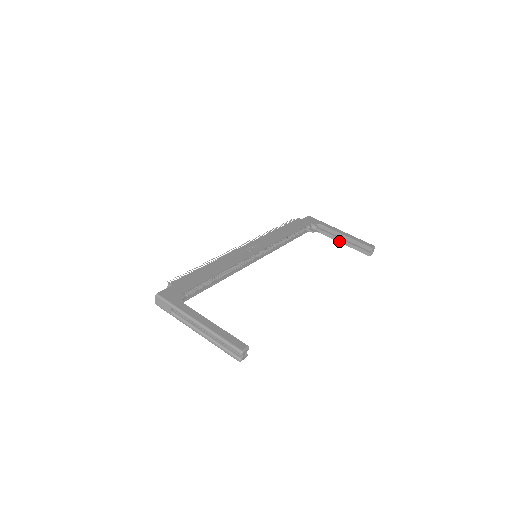
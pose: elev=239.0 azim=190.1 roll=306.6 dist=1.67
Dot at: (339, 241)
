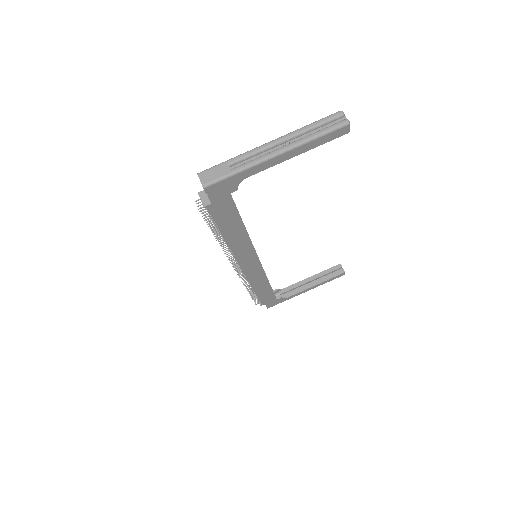
Dot at: (309, 287)
